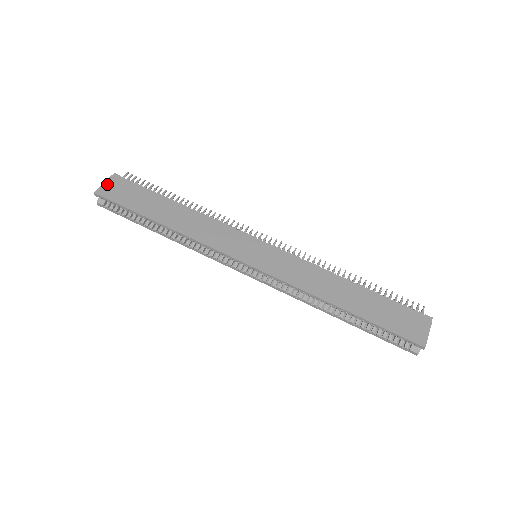
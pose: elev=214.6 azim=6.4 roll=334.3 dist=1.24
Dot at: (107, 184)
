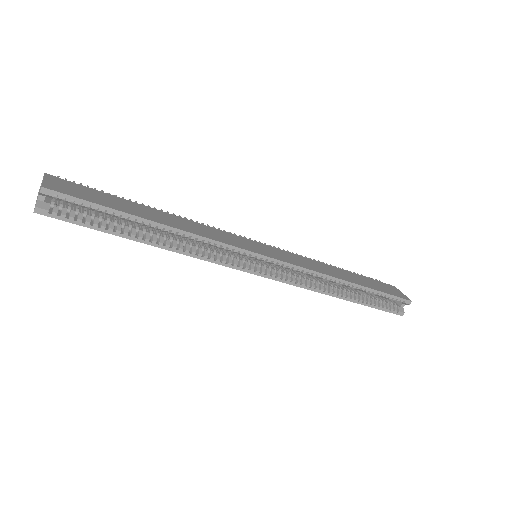
Dot at: (49, 181)
